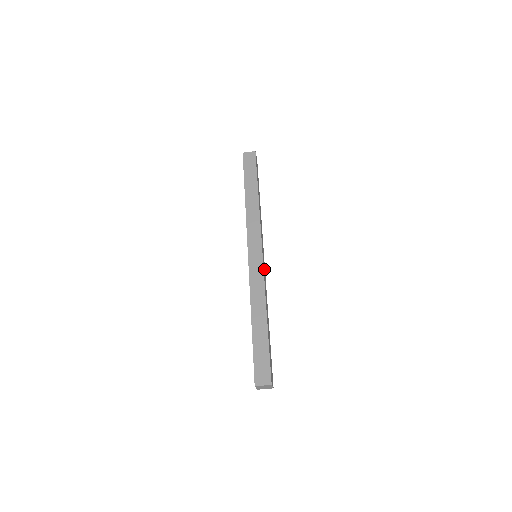
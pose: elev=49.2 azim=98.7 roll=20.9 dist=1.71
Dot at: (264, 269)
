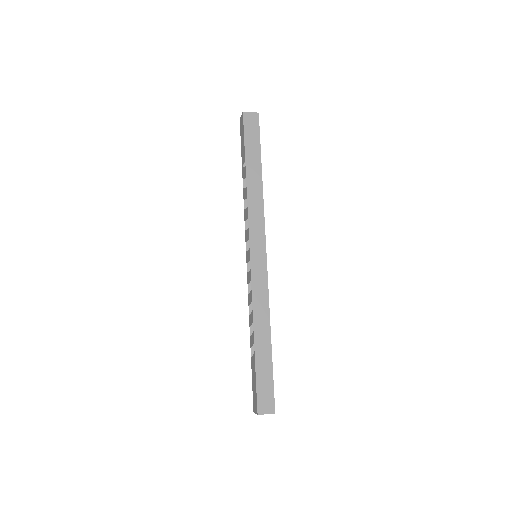
Dot at: occluded
